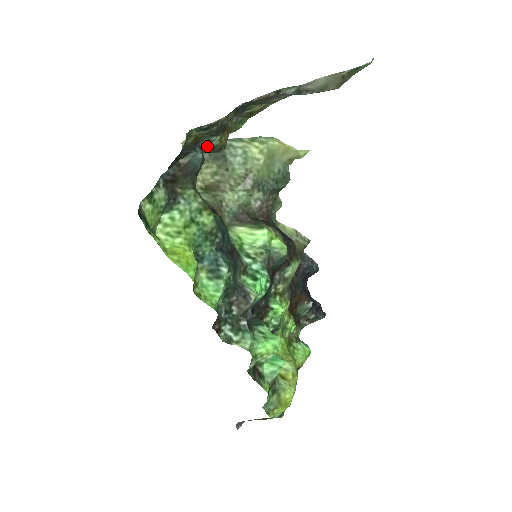
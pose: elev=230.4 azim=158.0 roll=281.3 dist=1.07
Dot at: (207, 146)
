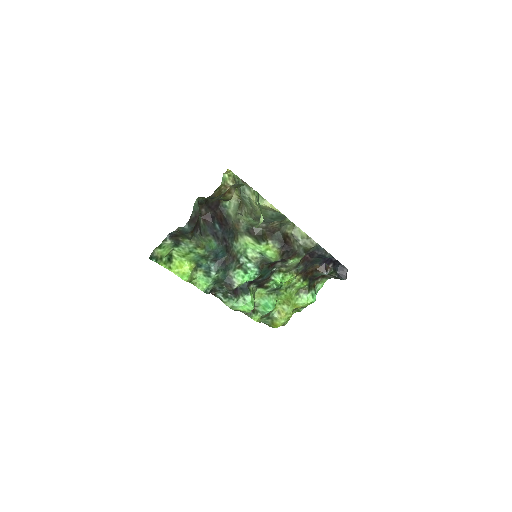
Dot at: (218, 199)
